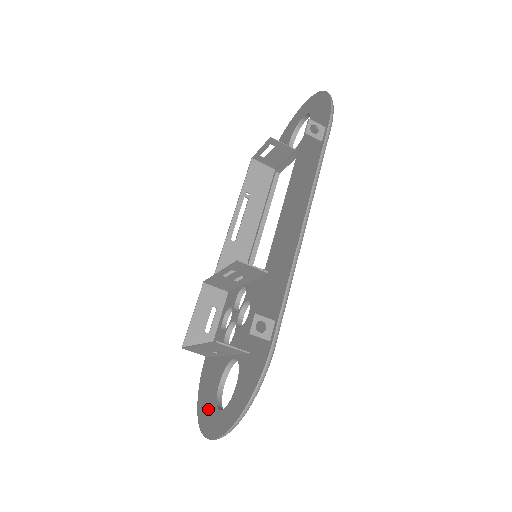
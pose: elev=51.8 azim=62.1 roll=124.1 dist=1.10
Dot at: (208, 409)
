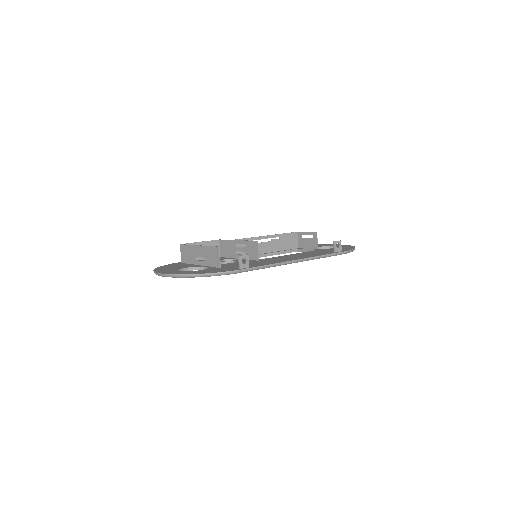
Dot at: (168, 269)
